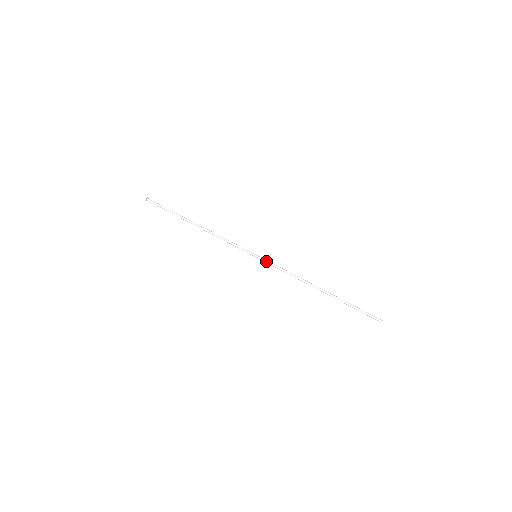
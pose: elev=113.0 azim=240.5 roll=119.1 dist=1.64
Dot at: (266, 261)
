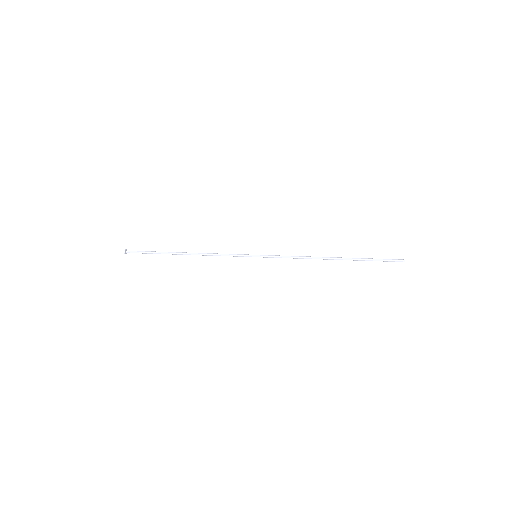
Dot at: (268, 255)
